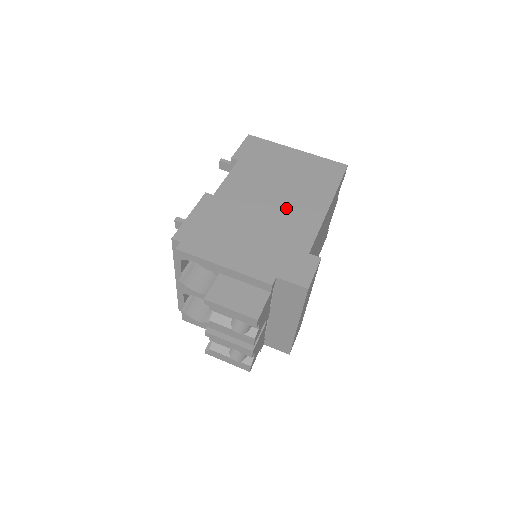
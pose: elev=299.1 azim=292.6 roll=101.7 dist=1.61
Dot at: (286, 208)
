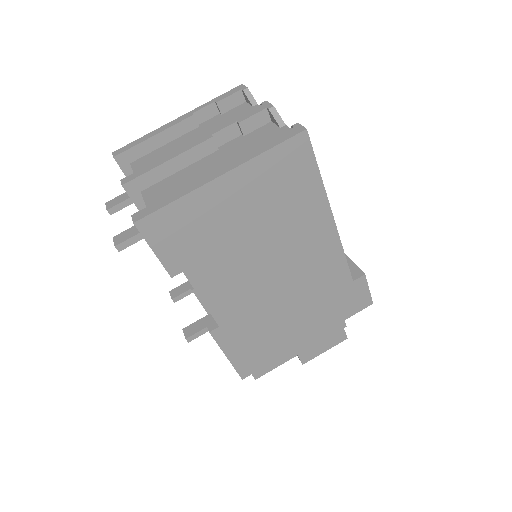
Dot at: (296, 267)
